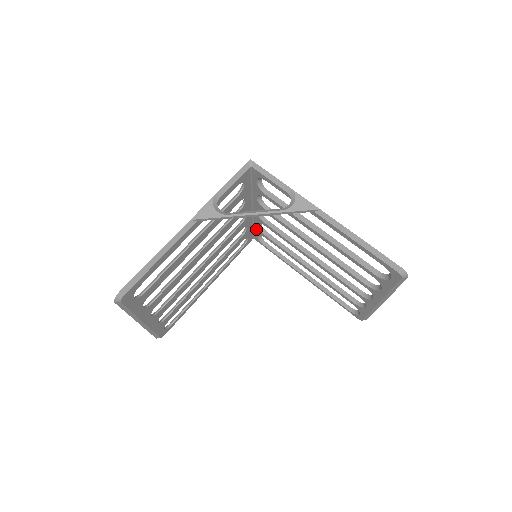
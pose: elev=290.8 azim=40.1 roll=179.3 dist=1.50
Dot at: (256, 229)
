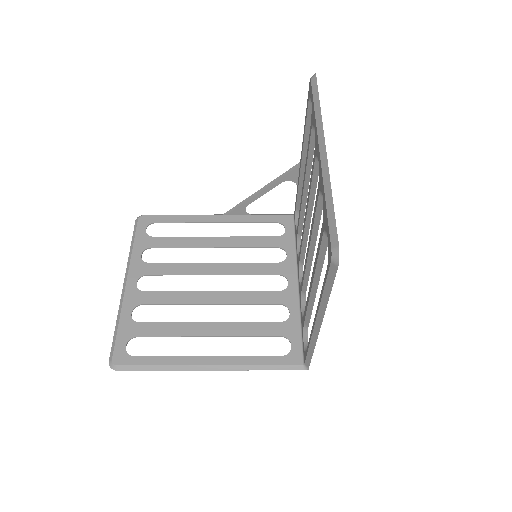
Dot at: (302, 325)
